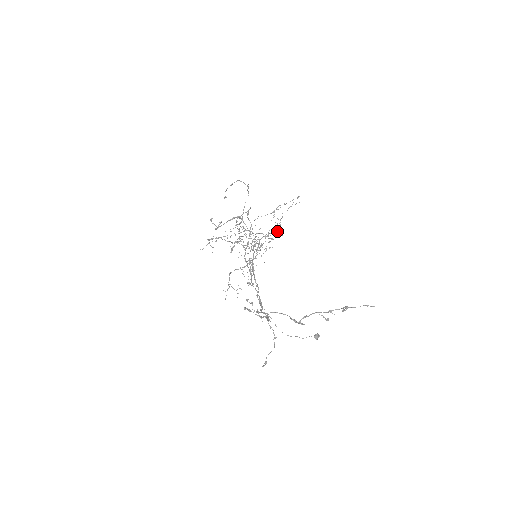
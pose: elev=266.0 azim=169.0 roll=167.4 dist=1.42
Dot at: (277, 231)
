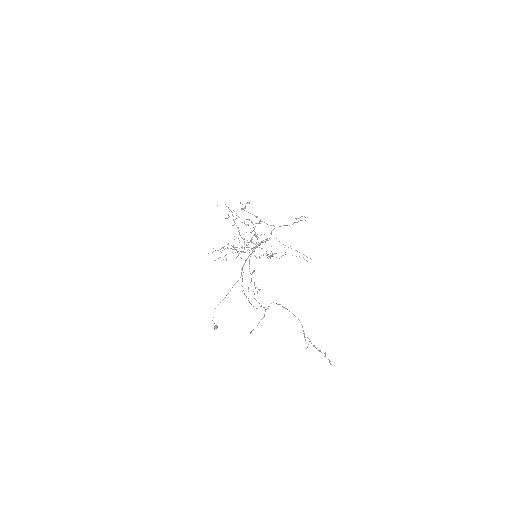
Dot at: occluded
